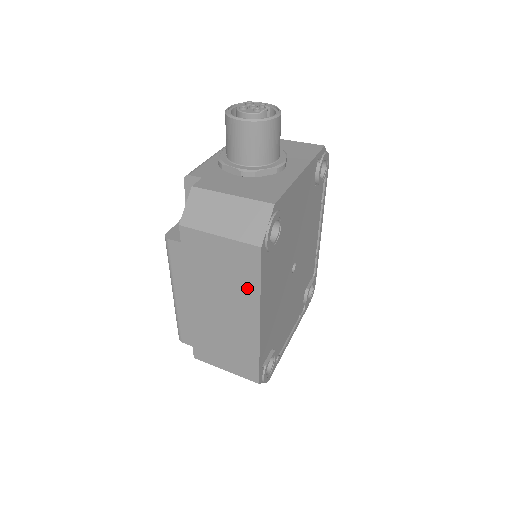
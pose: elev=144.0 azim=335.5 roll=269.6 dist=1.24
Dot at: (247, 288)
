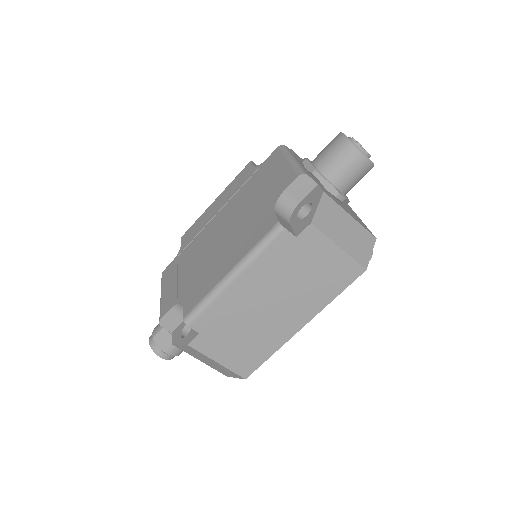
Dot at: (322, 296)
